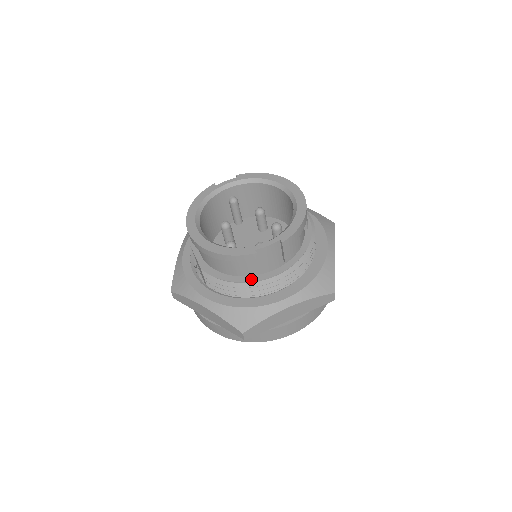
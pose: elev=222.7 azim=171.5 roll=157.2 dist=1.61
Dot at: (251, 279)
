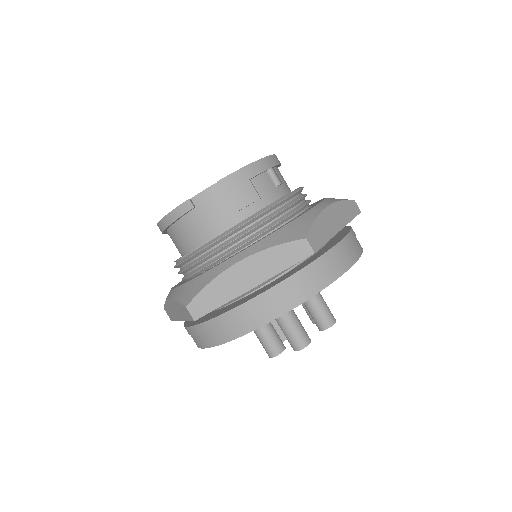
Dot at: (202, 244)
